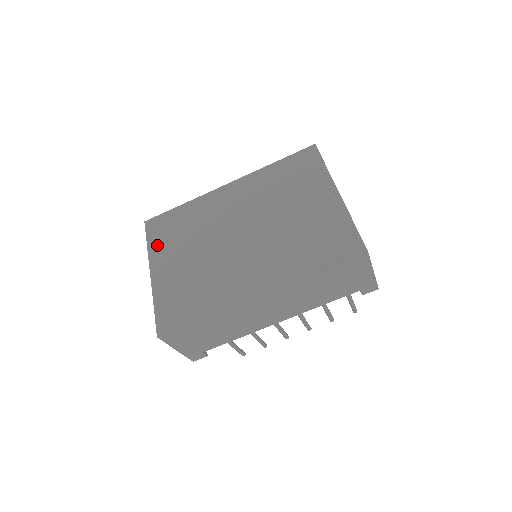
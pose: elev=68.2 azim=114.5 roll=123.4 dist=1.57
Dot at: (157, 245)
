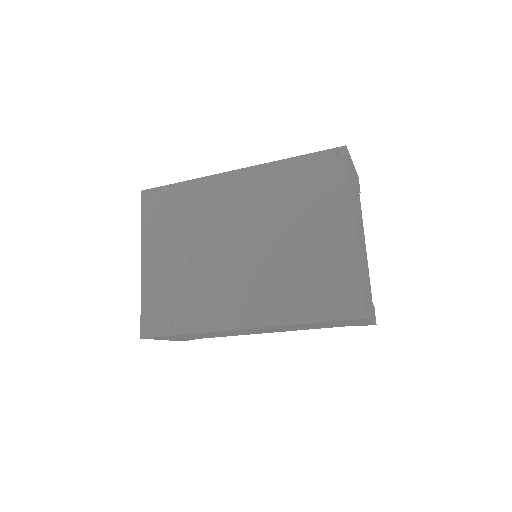
Dot at: (151, 227)
